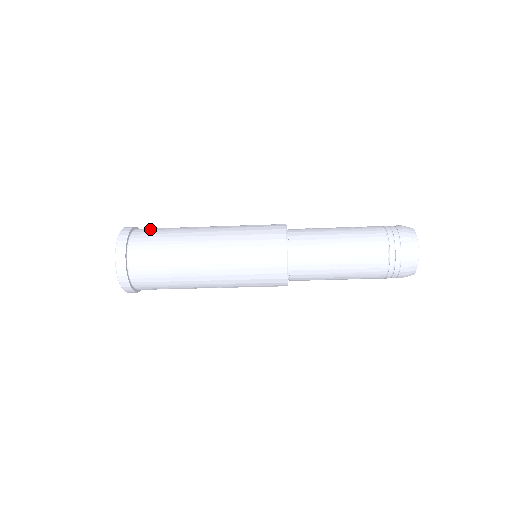
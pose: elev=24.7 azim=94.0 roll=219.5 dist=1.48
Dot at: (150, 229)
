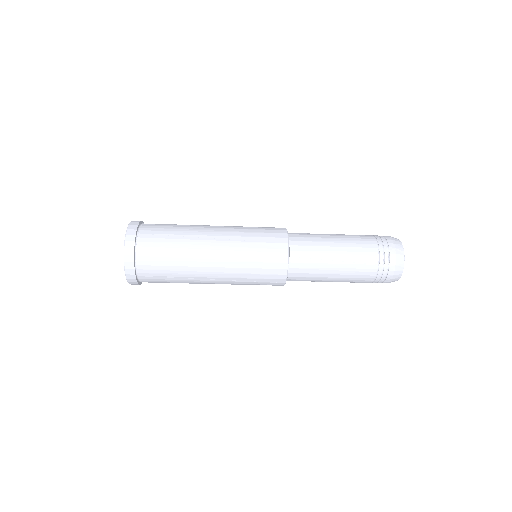
Dot at: occluded
